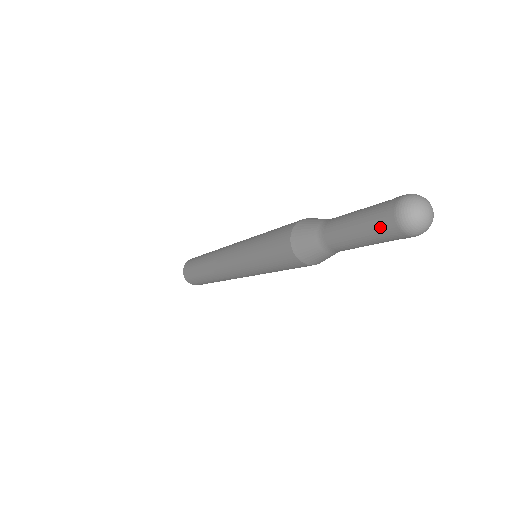
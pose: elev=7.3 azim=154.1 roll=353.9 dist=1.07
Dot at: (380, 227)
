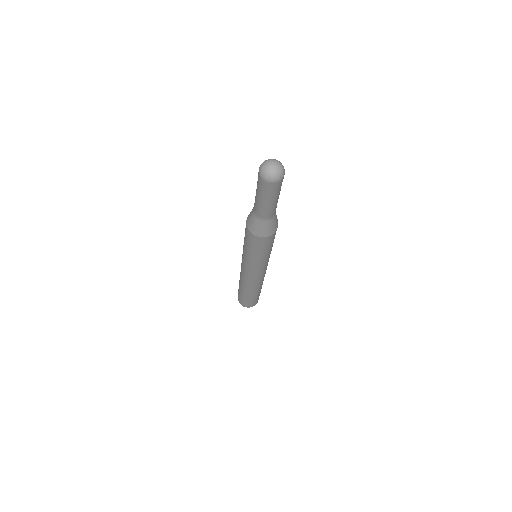
Dot at: (261, 187)
